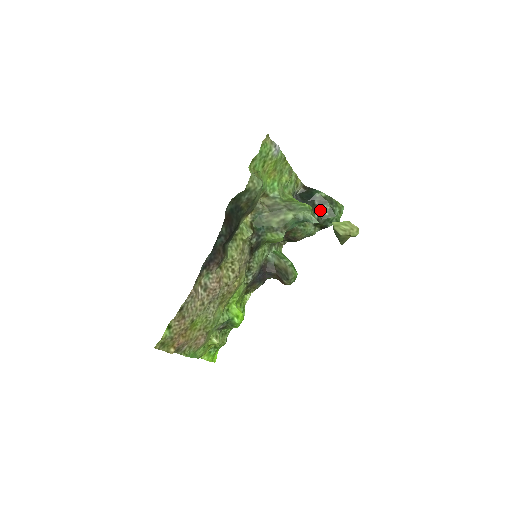
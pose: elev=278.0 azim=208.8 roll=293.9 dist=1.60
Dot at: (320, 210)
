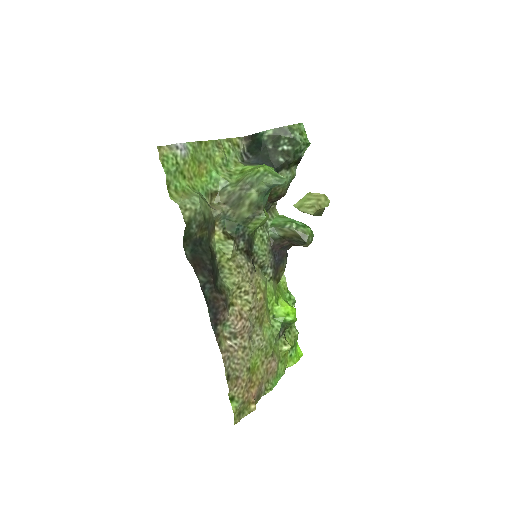
Dot at: (280, 150)
